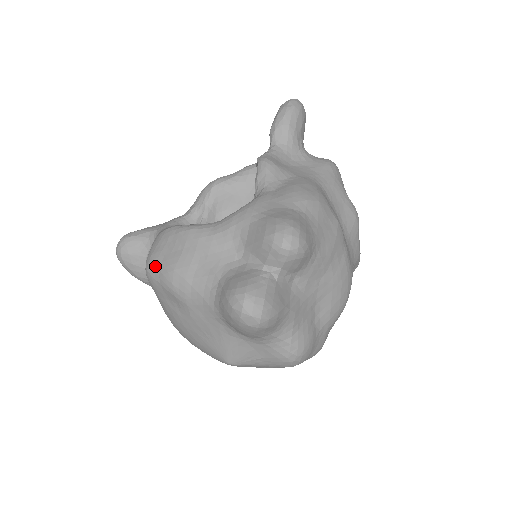
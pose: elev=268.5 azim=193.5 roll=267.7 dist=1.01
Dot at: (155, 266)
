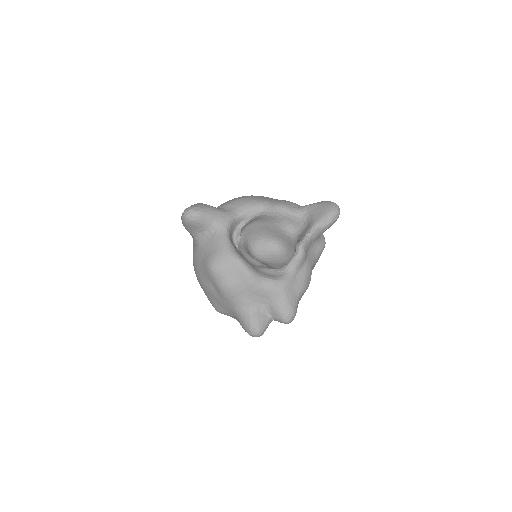
Dot at: (220, 275)
